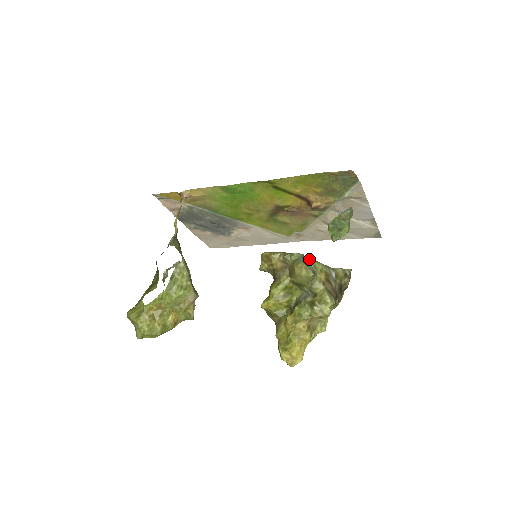
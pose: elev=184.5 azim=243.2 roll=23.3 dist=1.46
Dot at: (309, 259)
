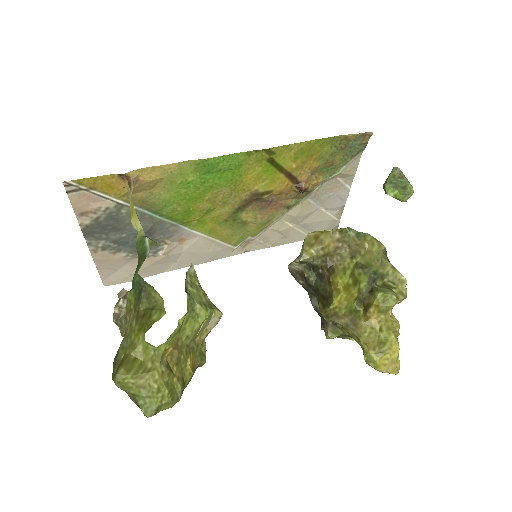
Dot at: occluded
